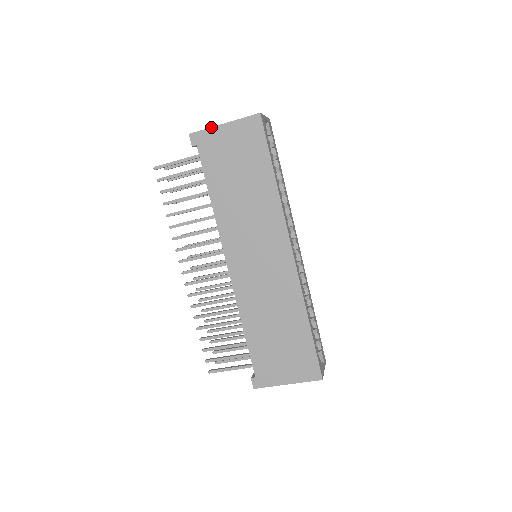
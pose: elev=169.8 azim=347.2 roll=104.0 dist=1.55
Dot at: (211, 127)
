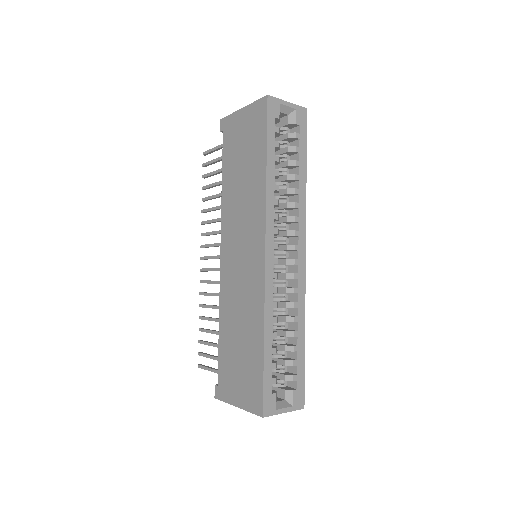
Dot at: (234, 112)
